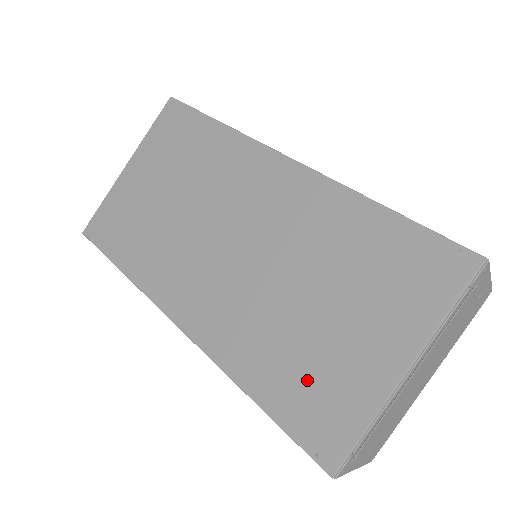
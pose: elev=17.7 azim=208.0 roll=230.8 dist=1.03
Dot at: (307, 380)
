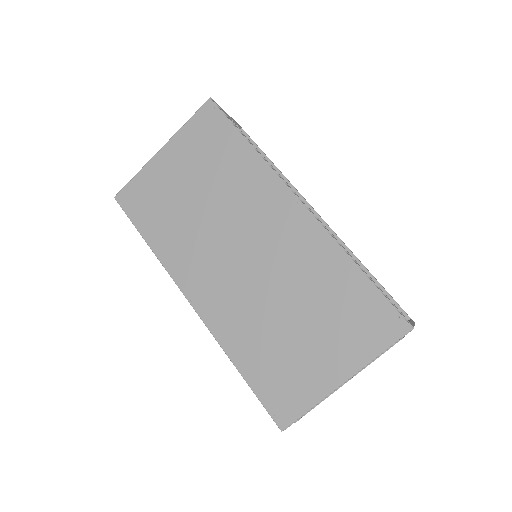
Dot at: (279, 369)
